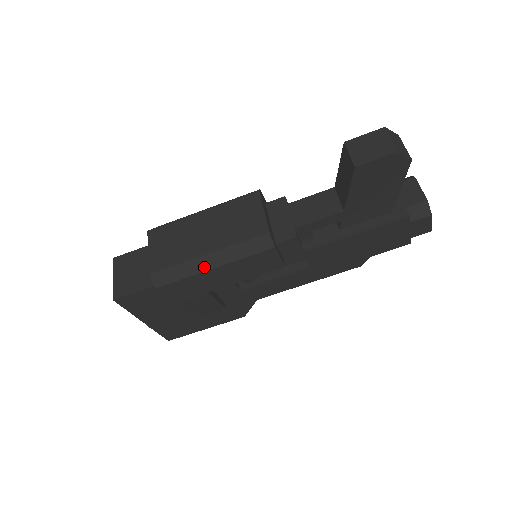
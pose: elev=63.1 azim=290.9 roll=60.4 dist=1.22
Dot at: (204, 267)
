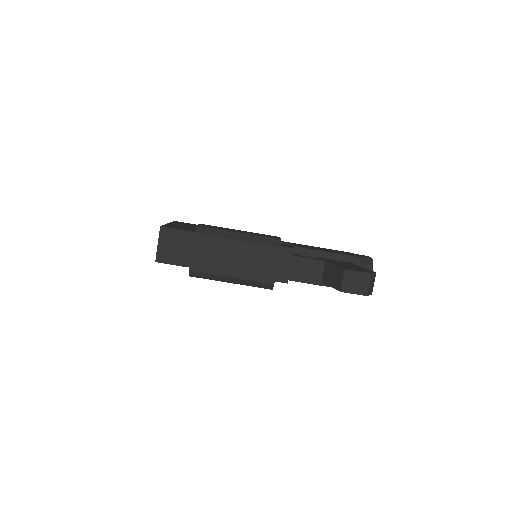
Dot at: (226, 281)
